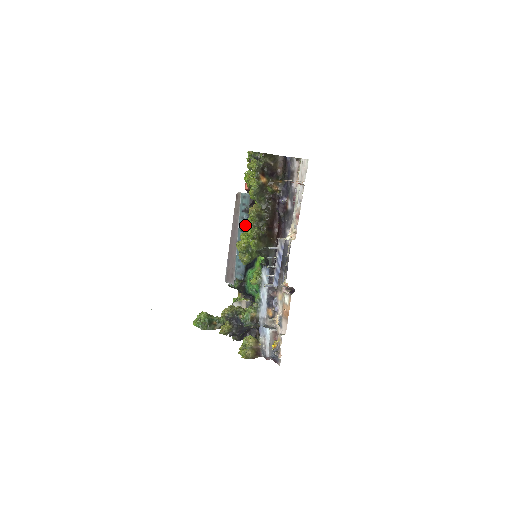
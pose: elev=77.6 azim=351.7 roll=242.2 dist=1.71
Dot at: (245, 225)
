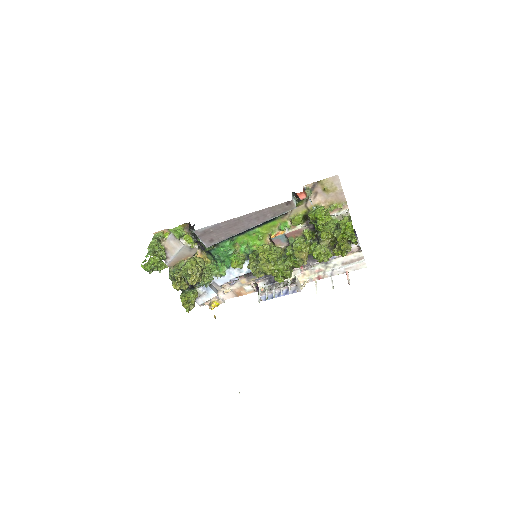
Dot at: occluded
